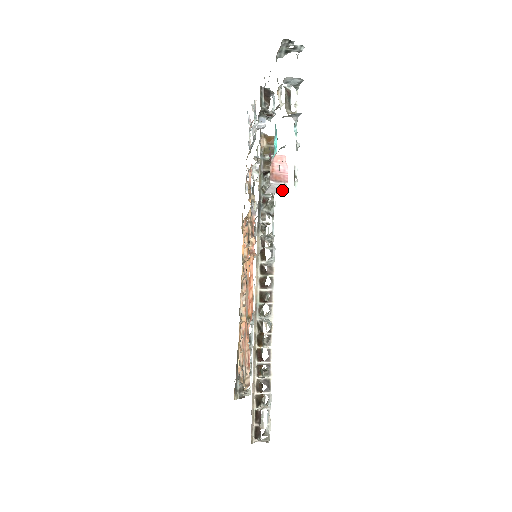
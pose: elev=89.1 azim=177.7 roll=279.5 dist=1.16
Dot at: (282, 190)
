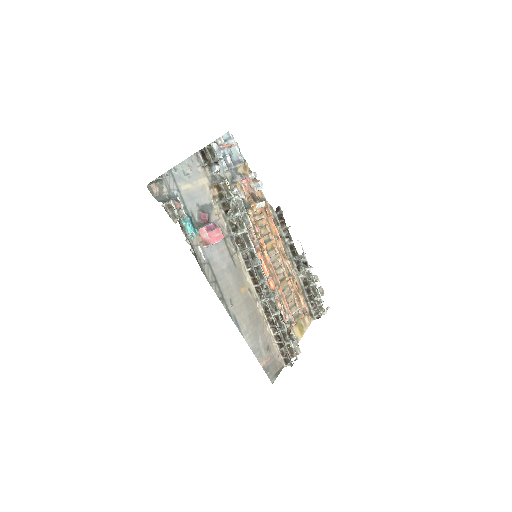
Dot at: occluded
